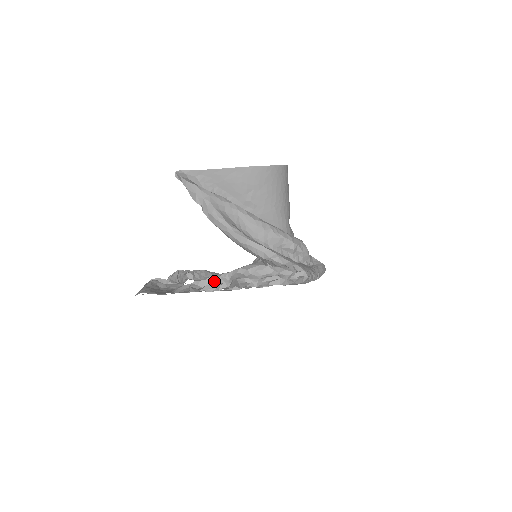
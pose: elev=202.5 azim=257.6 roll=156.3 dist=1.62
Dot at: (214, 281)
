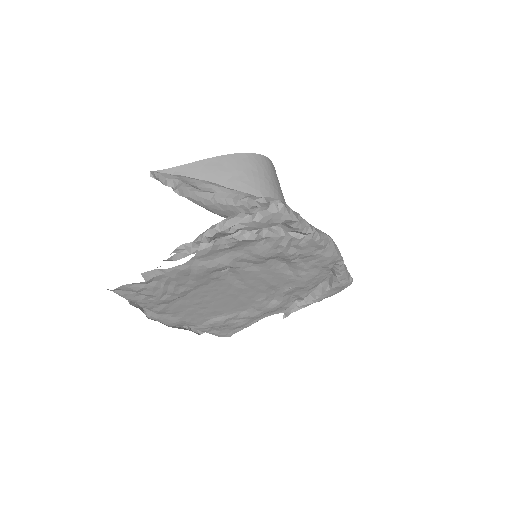
Dot at: occluded
